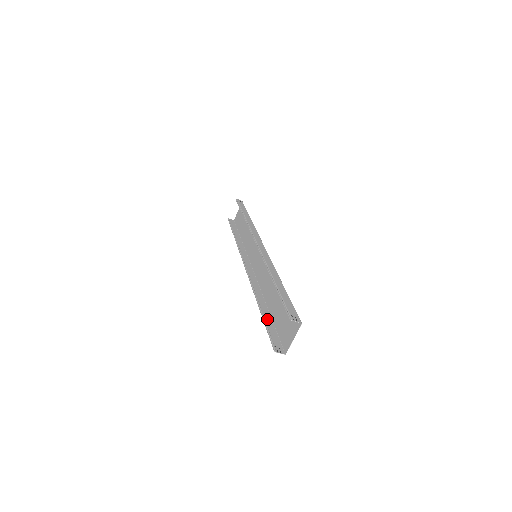
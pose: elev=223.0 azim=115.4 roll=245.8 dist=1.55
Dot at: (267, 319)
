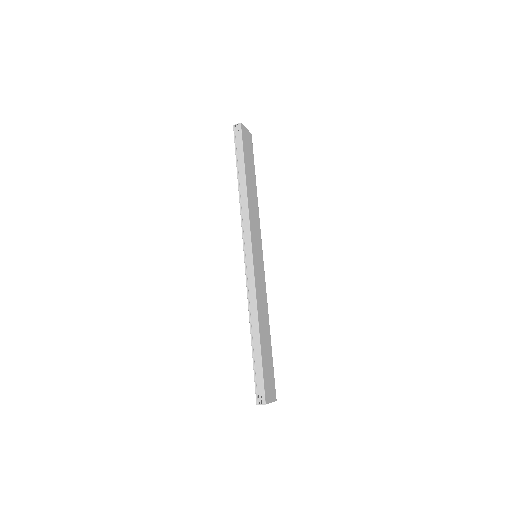
Dot at: occluded
